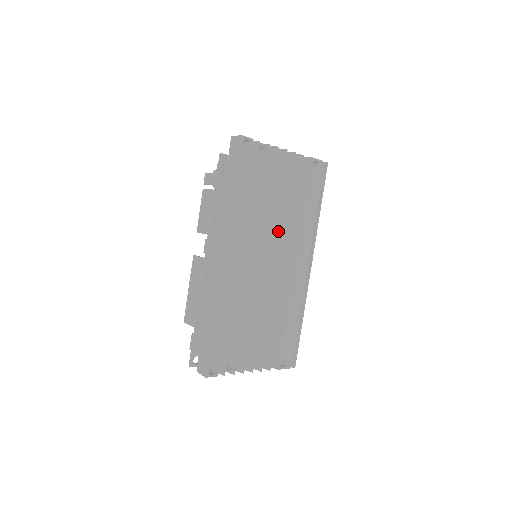
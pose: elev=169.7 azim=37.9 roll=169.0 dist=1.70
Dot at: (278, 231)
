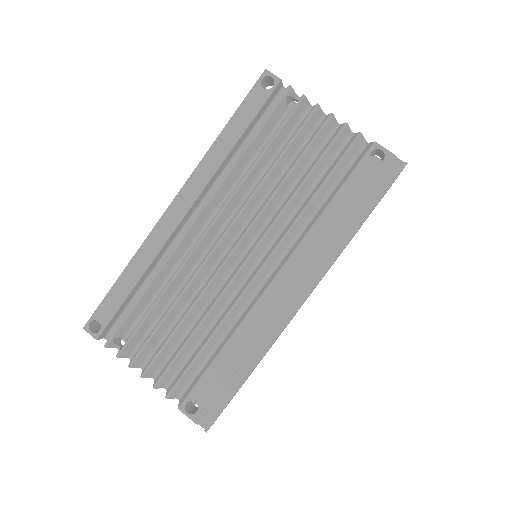
Dot at: (273, 219)
